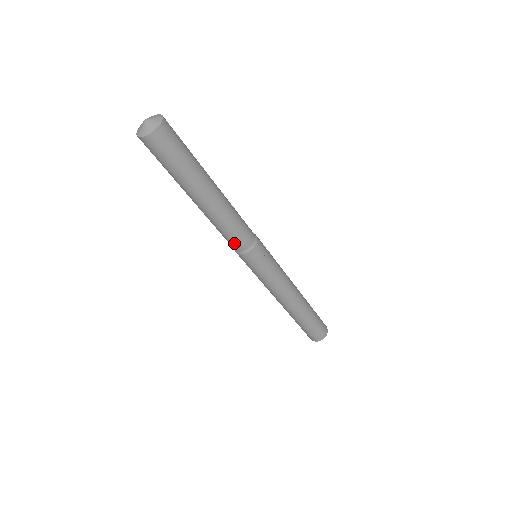
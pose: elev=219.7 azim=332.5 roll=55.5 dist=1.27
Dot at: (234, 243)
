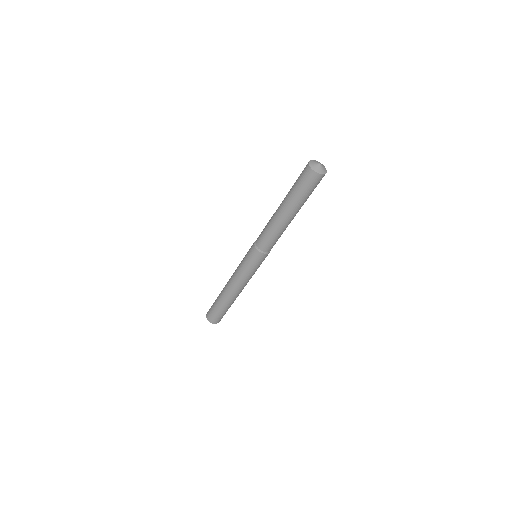
Dot at: (267, 245)
